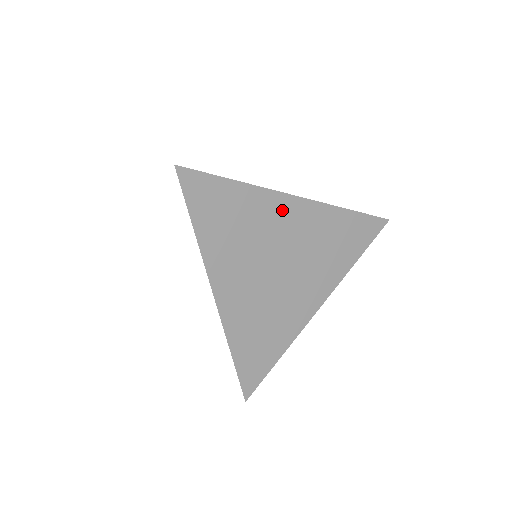
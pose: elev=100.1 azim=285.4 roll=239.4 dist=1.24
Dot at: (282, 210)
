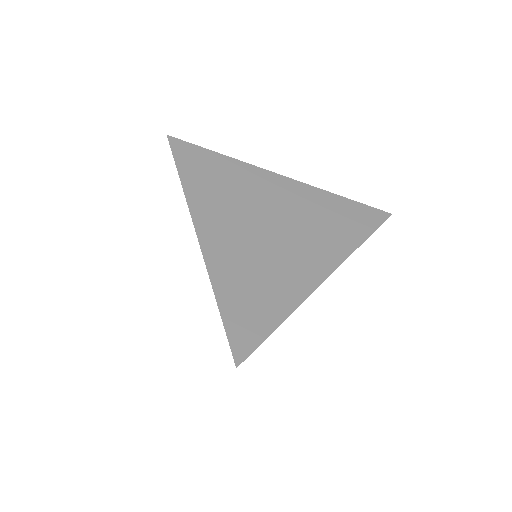
Dot at: (268, 182)
